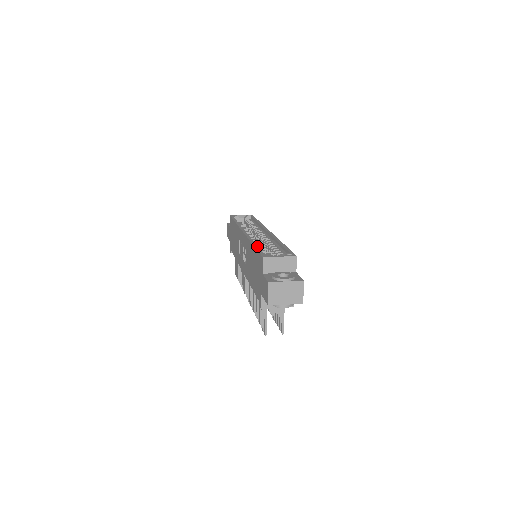
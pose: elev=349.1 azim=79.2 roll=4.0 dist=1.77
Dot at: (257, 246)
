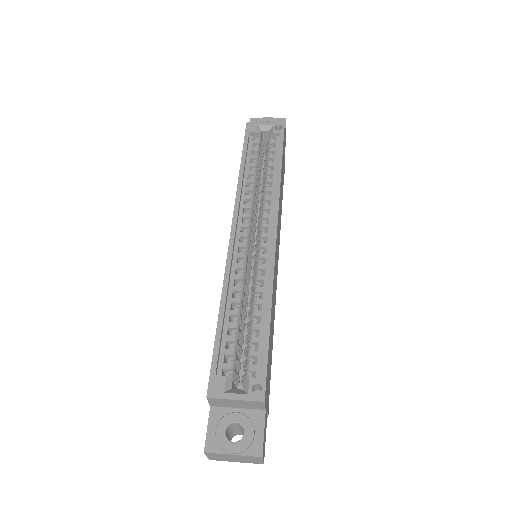
Dot at: (221, 328)
